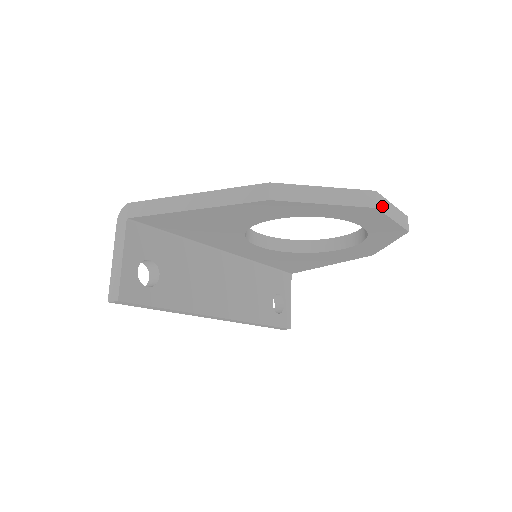
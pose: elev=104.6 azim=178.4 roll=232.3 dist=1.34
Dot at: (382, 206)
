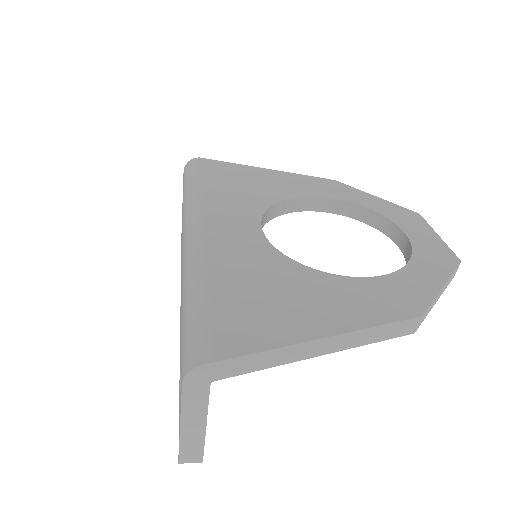
Dot at: occluded
